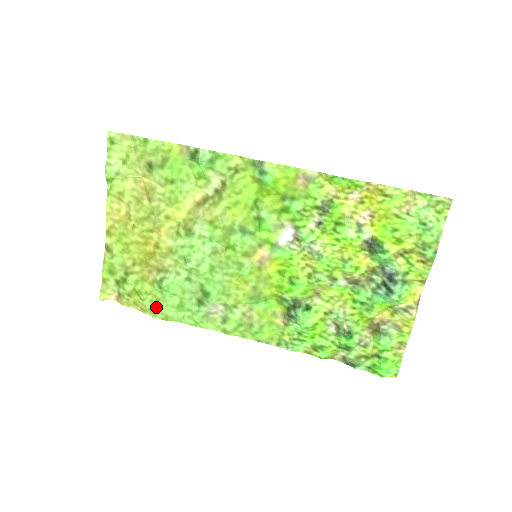
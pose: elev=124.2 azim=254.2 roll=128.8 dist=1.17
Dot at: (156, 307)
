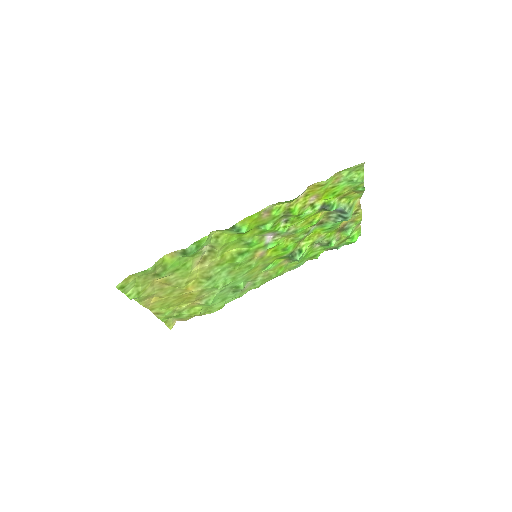
Dot at: (210, 310)
